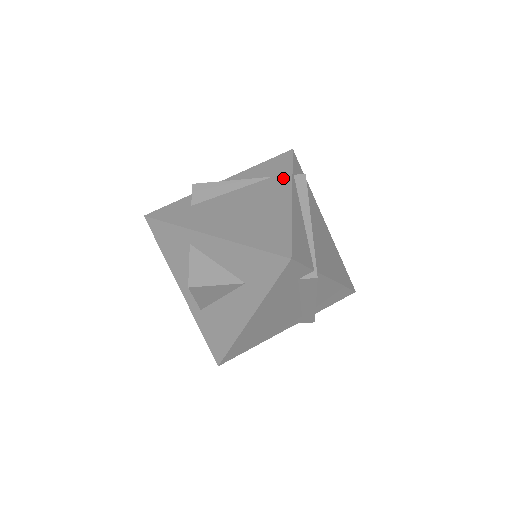
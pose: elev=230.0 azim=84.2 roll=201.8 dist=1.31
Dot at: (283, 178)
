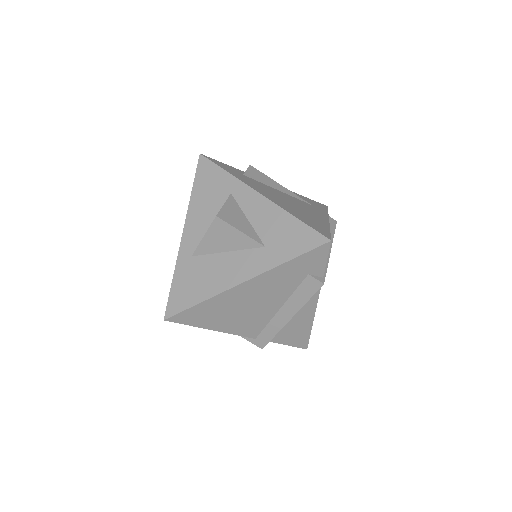
Dot at: (321, 210)
